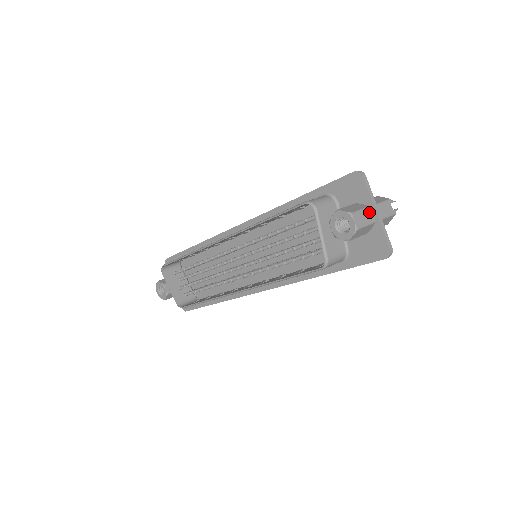
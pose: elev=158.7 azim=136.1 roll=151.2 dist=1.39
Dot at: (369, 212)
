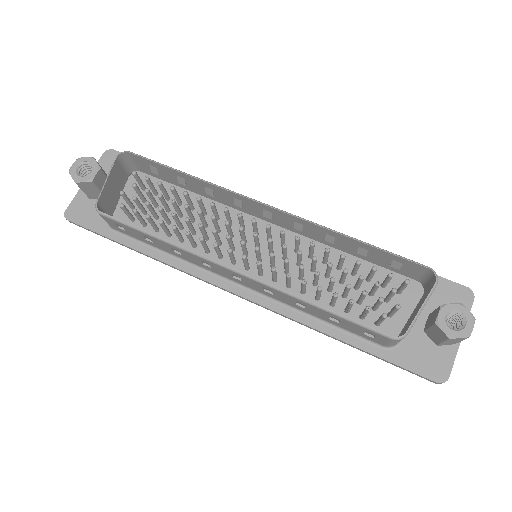
Dot at: occluded
